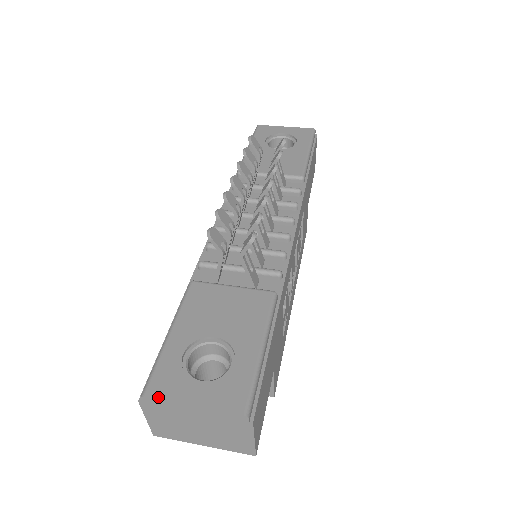
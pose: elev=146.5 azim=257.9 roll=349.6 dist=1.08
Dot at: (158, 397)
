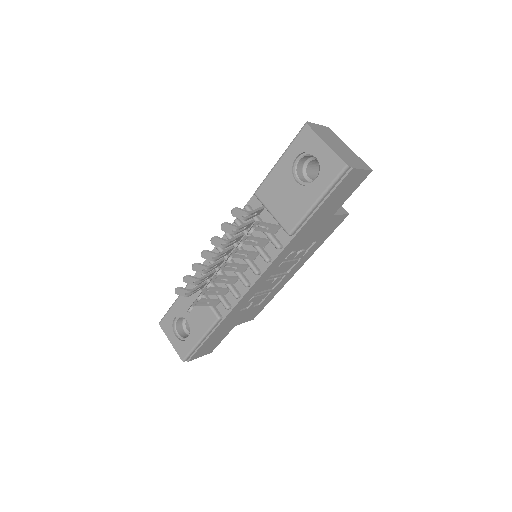
Dot at: (162, 329)
